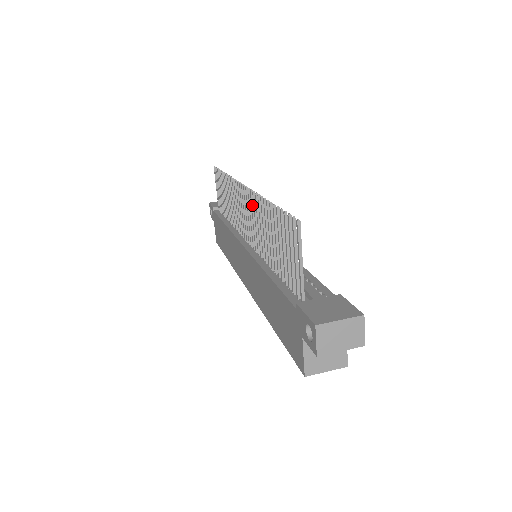
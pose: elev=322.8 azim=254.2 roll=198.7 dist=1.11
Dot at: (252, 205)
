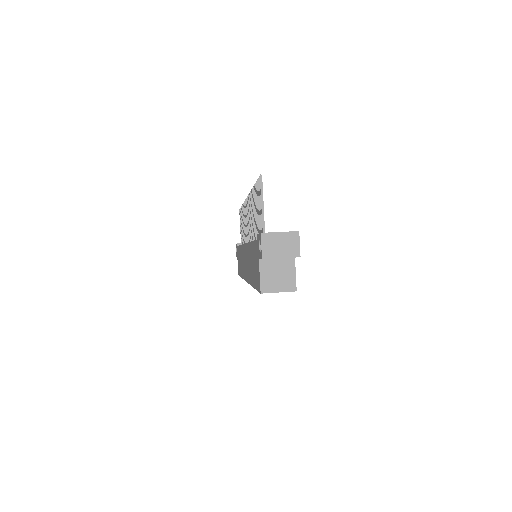
Dot at: occluded
